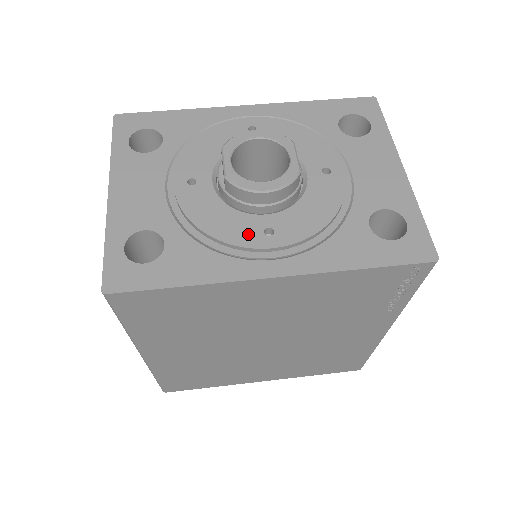
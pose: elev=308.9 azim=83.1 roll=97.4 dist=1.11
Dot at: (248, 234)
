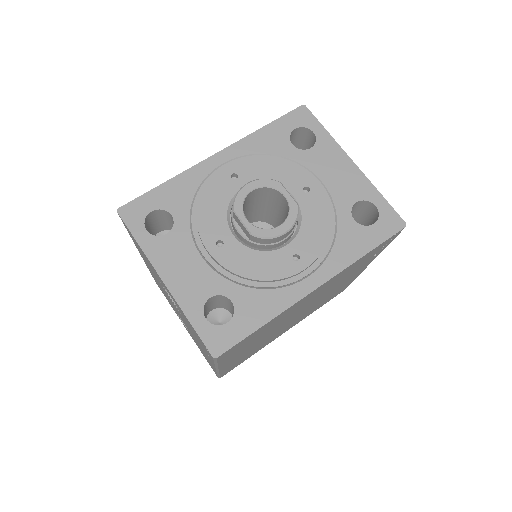
Dot at: (284, 266)
